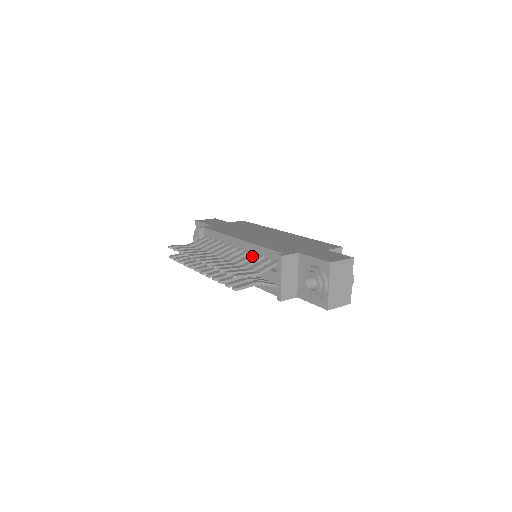
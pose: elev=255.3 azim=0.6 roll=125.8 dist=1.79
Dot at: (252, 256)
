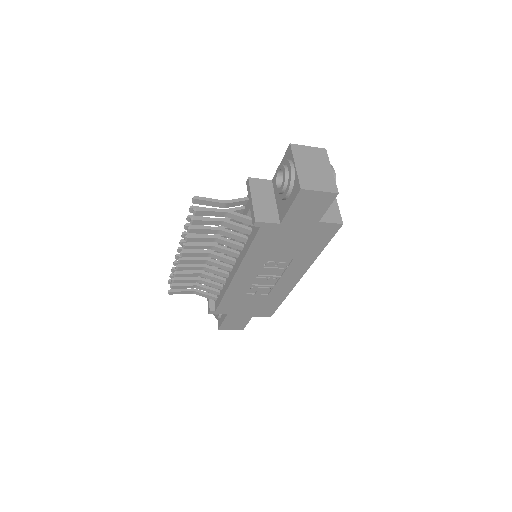
Dot at: occluded
